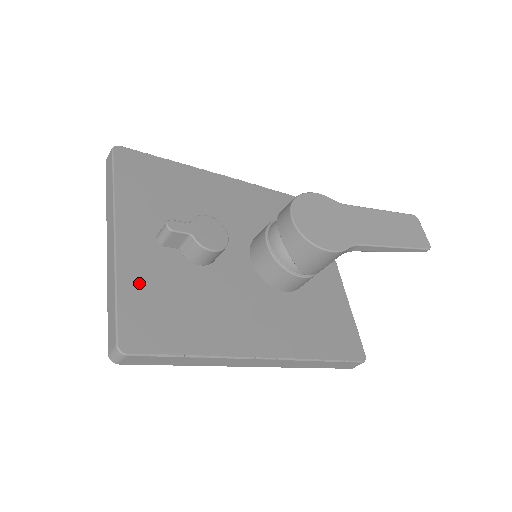
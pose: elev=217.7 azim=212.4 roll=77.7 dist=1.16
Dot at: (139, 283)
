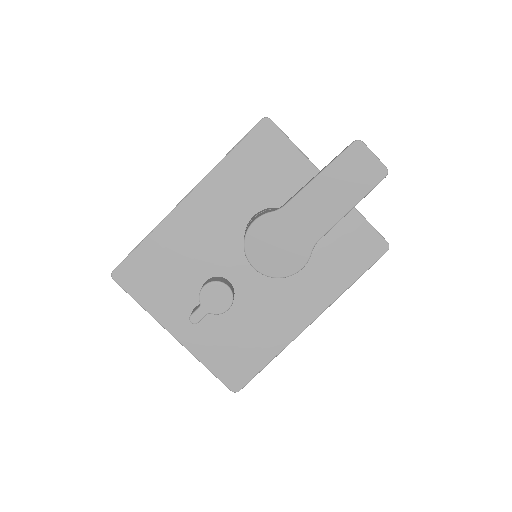
Dot at: (211, 352)
